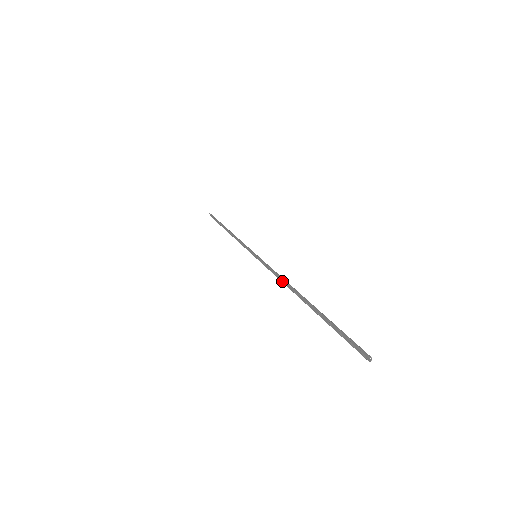
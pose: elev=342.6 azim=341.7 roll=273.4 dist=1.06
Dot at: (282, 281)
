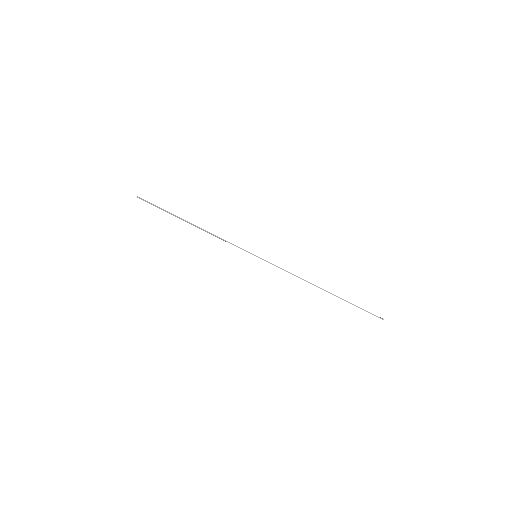
Dot at: occluded
